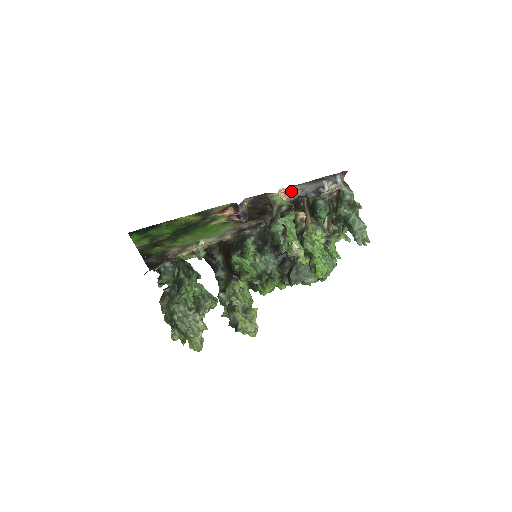
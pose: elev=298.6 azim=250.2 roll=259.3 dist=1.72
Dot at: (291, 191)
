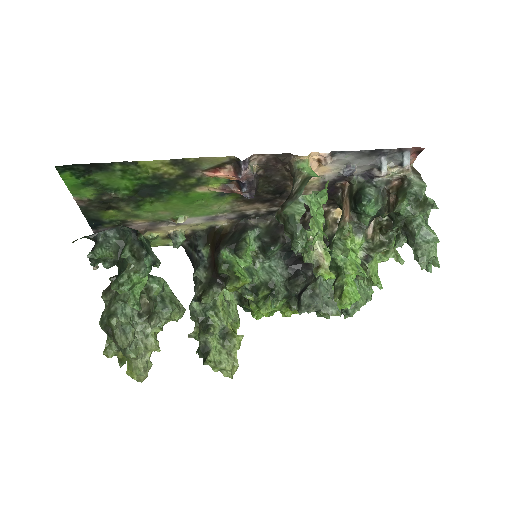
Dot at: (329, 161)
